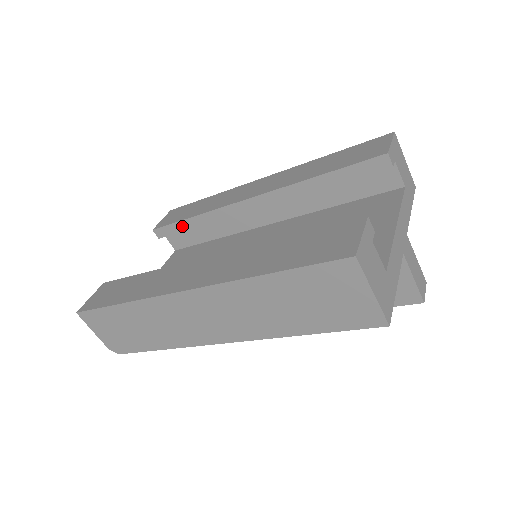
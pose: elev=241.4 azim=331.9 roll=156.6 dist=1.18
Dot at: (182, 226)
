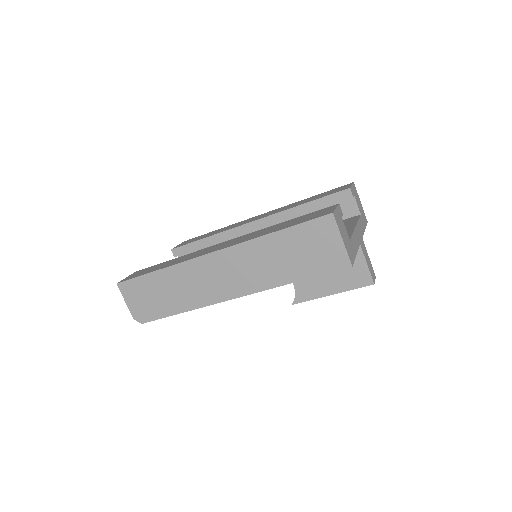
Dot at: (196, 245)
